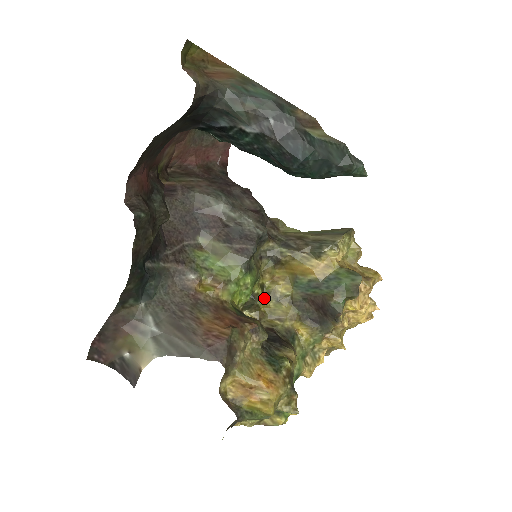
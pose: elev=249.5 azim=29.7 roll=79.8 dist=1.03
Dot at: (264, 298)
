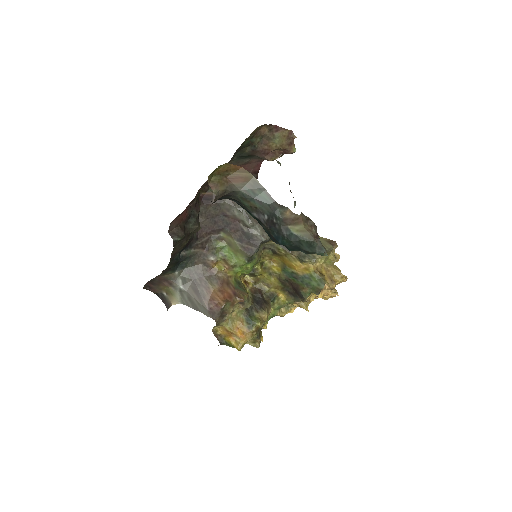
Dot at: (261, 271)
